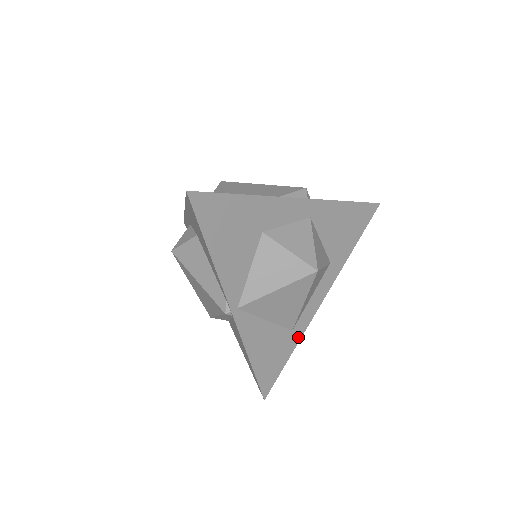
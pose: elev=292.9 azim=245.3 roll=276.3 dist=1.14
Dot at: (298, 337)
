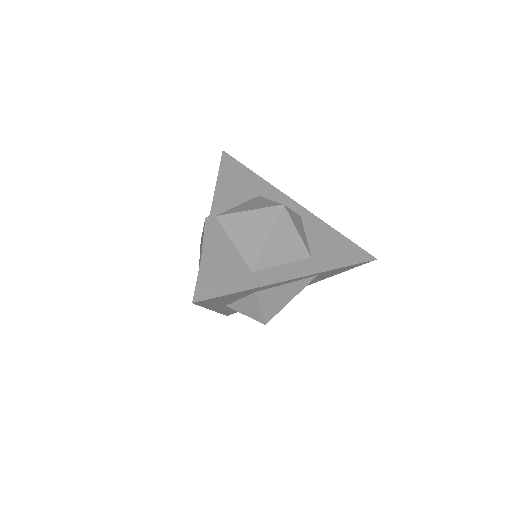
Dot at: (256, 284)
